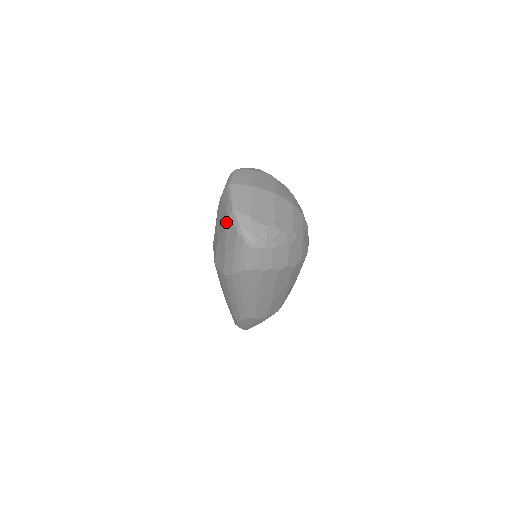
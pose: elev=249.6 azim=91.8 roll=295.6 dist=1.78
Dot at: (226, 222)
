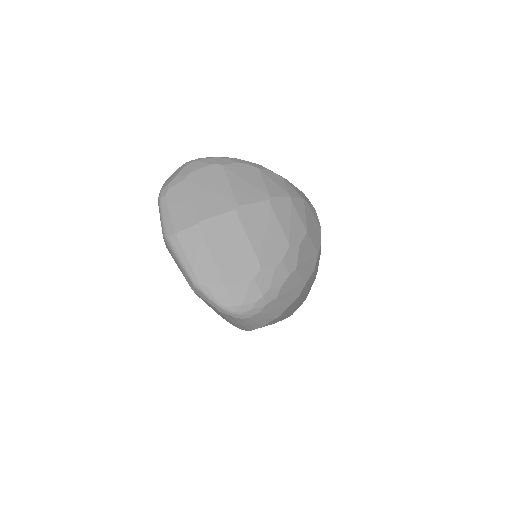
Dot at: occluded
